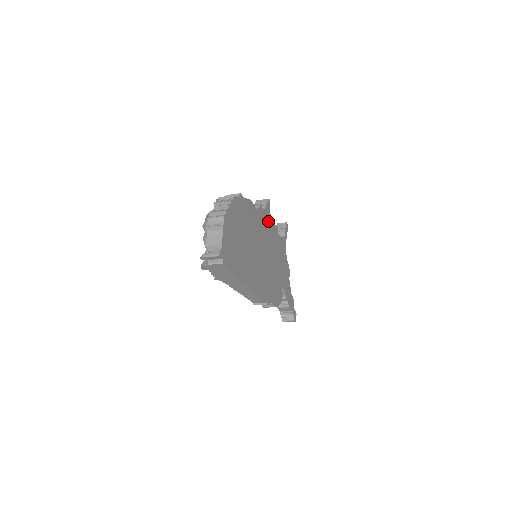
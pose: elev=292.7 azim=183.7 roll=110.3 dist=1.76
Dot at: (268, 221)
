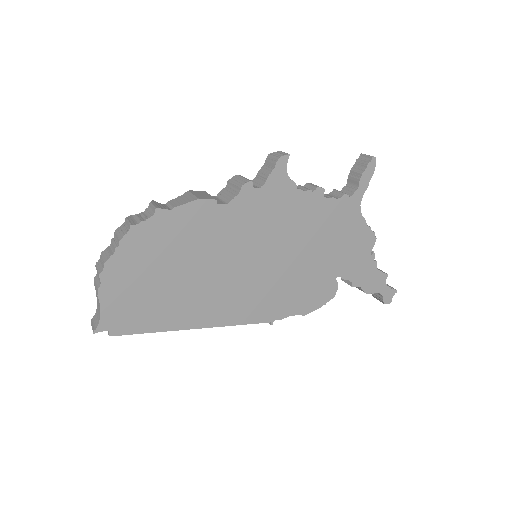
Dot at: (280, 197)
